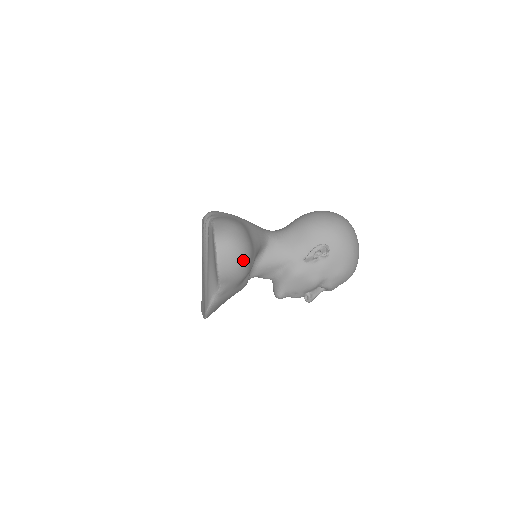
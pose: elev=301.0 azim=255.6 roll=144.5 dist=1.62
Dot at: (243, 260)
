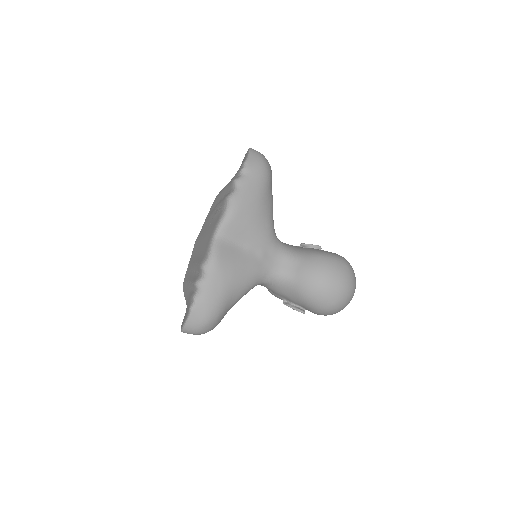
Dot at: occluded
